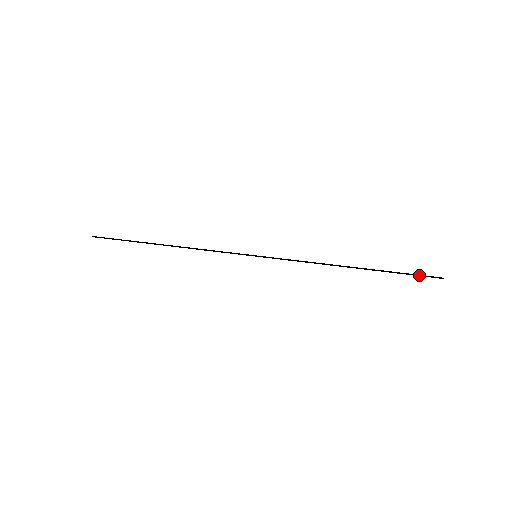
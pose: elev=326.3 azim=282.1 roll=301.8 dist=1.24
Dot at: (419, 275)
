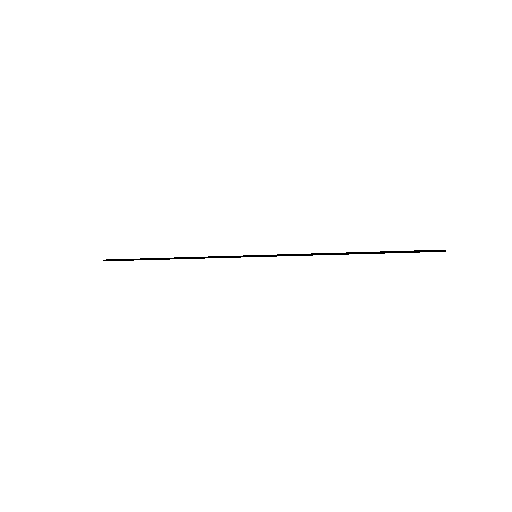
Dot at: (419, 250)
